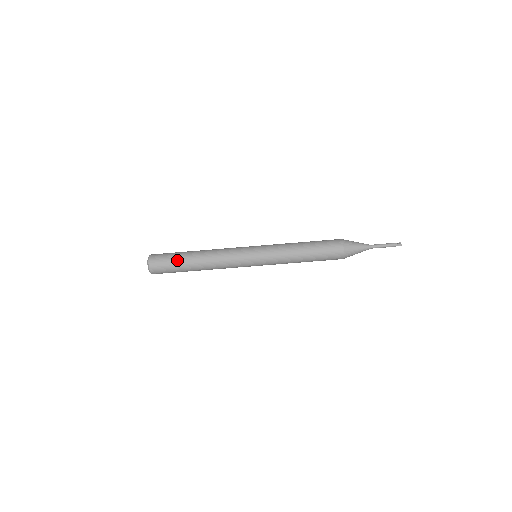
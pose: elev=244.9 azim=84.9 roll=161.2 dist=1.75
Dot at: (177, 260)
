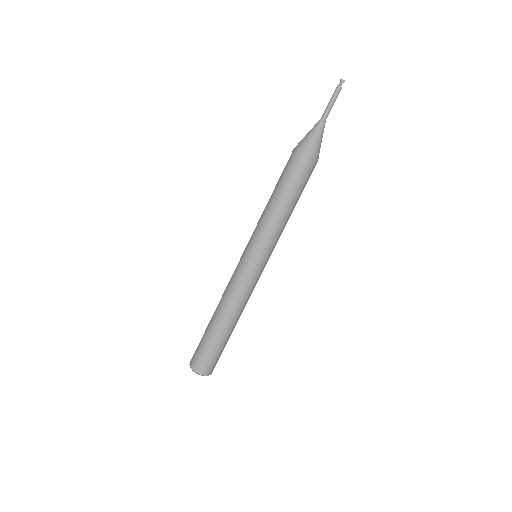
Dot at: (207, 341)
